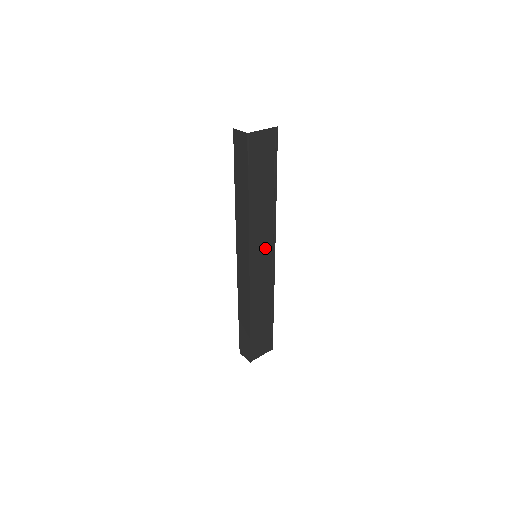
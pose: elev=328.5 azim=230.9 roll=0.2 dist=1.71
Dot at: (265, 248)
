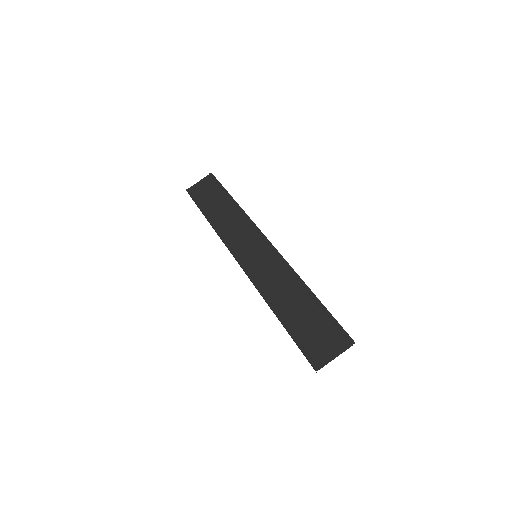
Dot at: occluded
